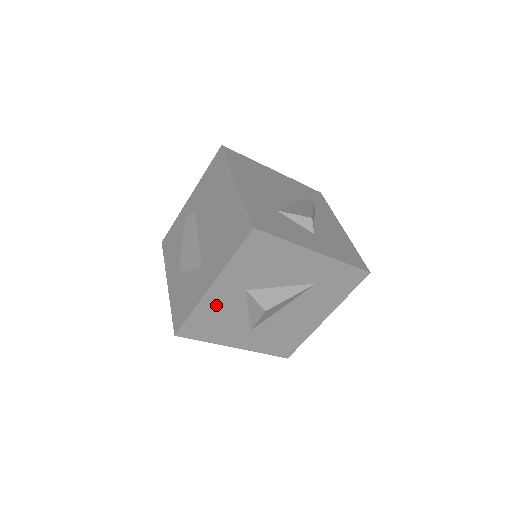
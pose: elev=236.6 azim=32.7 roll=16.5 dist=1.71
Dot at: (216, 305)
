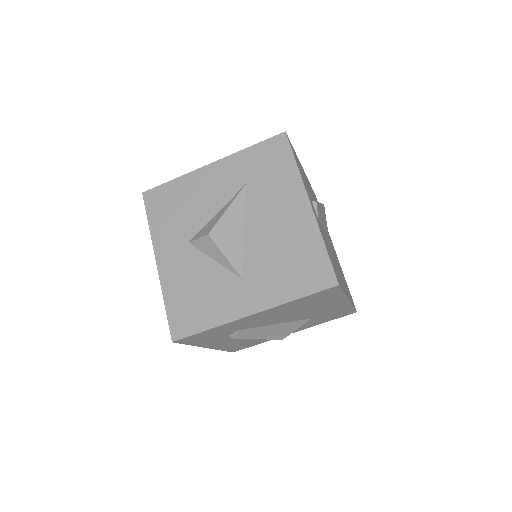
Dot at: (179, 278)
